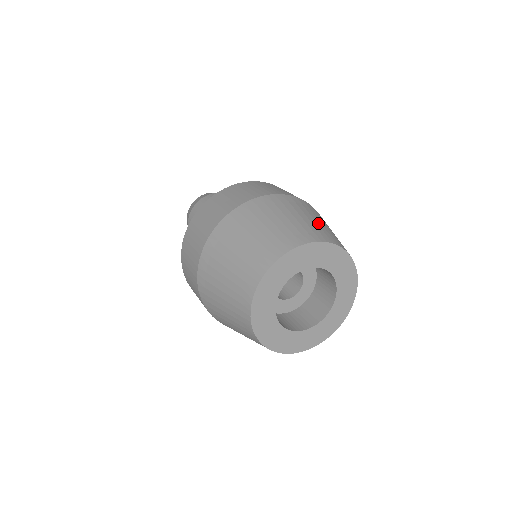
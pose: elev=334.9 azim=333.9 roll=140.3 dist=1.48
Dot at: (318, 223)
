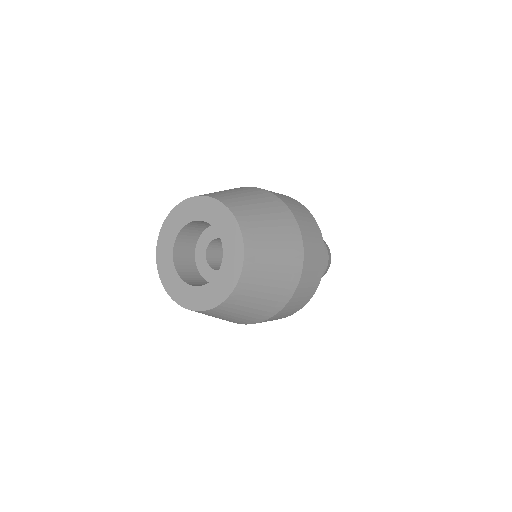
Dot at: (238, 195)
